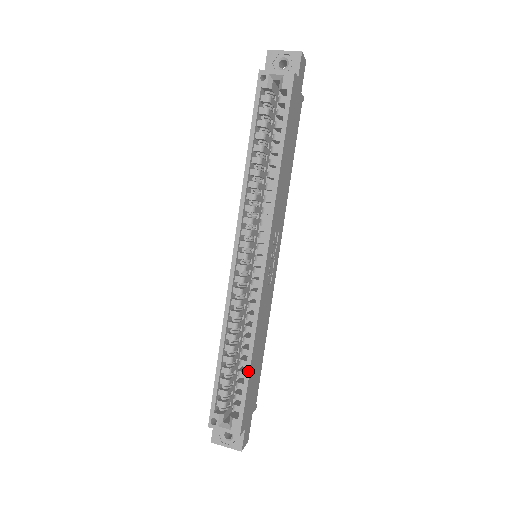
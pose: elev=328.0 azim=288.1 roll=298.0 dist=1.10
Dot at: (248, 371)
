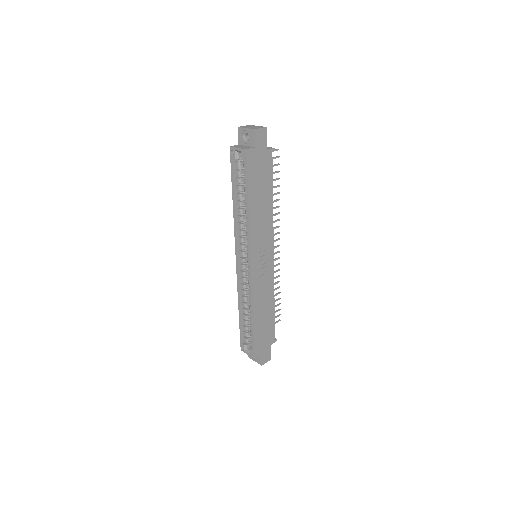
Dot at: (252, 325)
